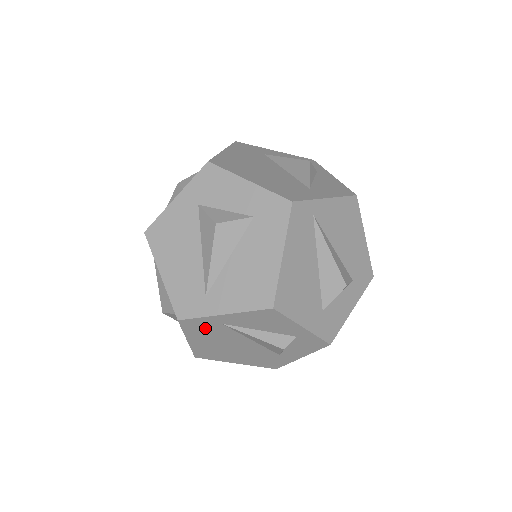
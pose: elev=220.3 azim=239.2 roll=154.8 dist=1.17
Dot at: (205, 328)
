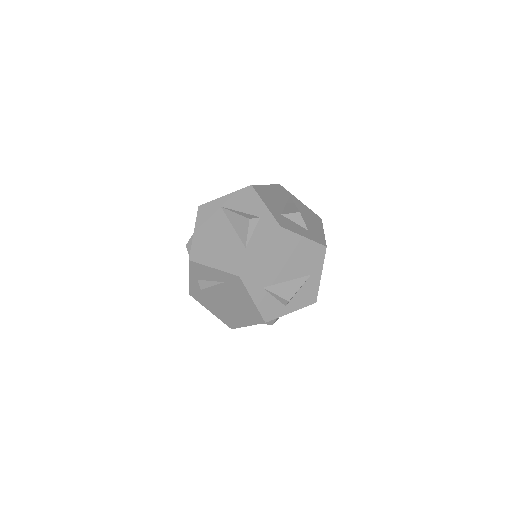
Dot at: (210, 214)
